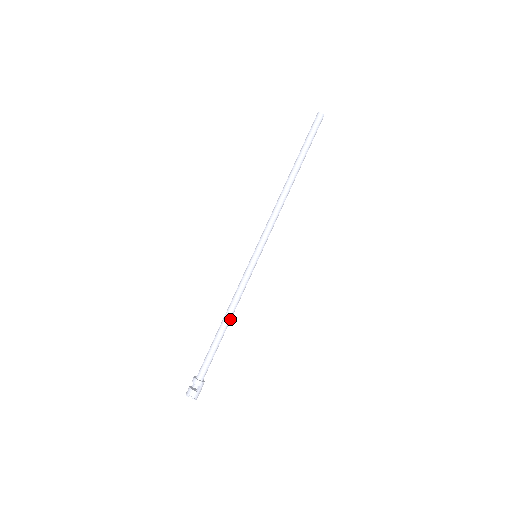
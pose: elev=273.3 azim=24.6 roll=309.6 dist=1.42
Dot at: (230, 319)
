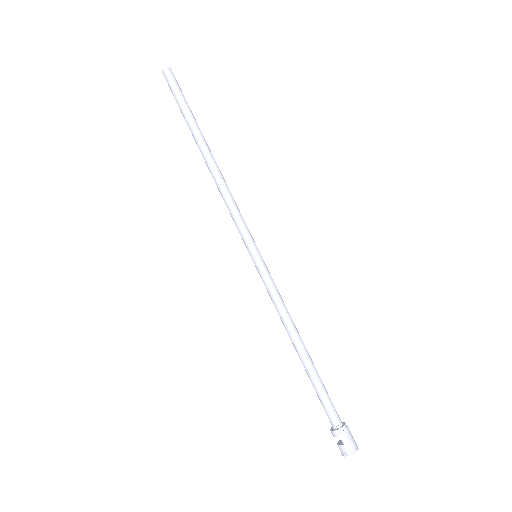
Dot at: (297, 341)
